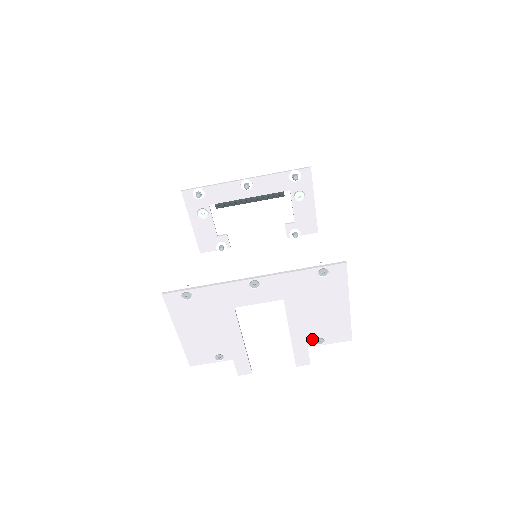
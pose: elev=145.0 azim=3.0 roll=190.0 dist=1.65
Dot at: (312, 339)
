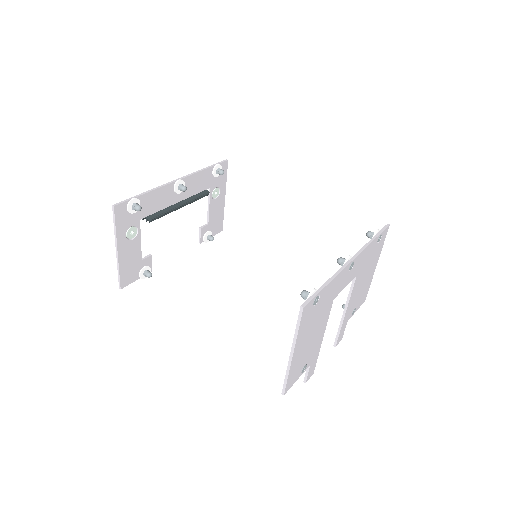
Dot at: (352, 311)
